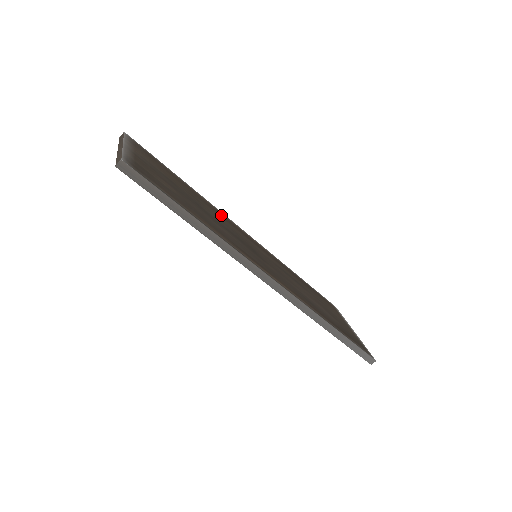
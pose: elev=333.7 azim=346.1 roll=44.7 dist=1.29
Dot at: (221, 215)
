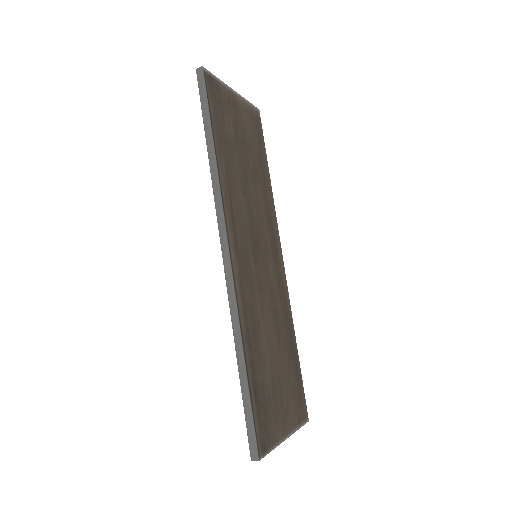
Dot at: (270, 216)
